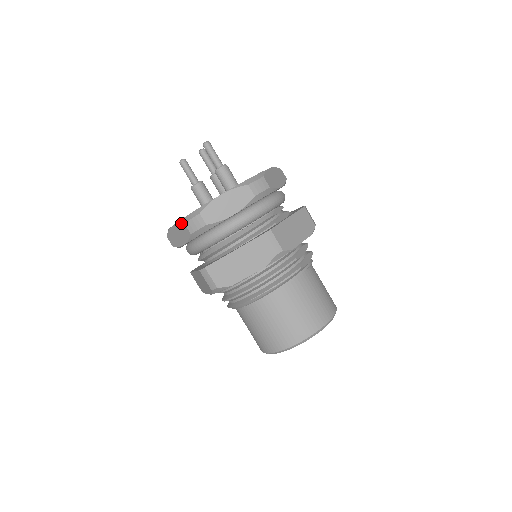
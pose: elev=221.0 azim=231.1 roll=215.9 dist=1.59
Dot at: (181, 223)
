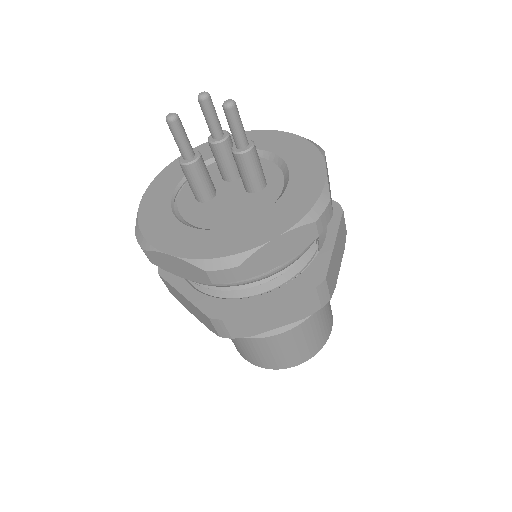
Dot at: (197, 267)
